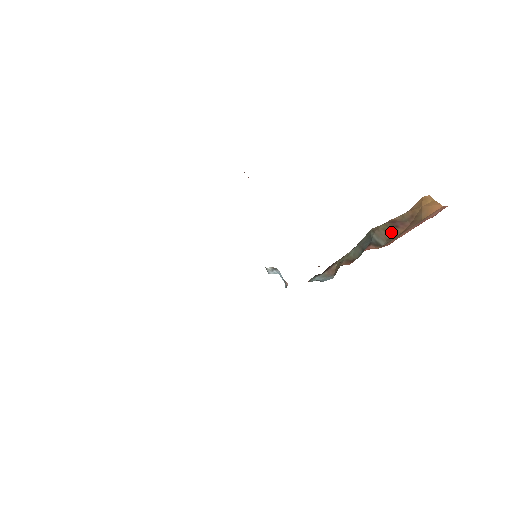
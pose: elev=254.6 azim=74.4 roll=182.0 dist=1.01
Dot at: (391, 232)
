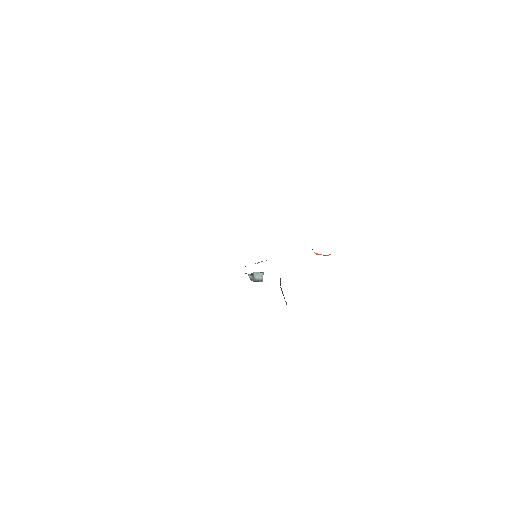
Dot at: occluded
